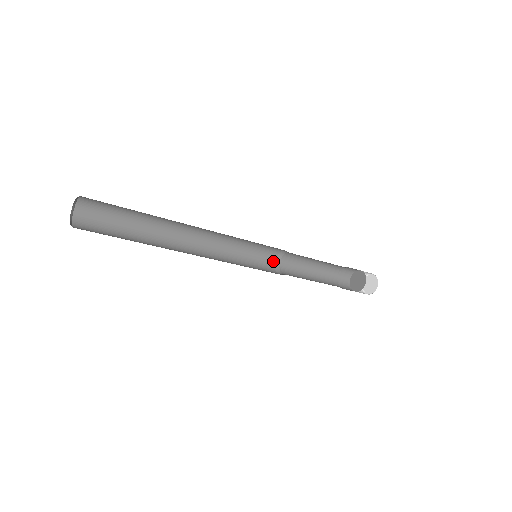
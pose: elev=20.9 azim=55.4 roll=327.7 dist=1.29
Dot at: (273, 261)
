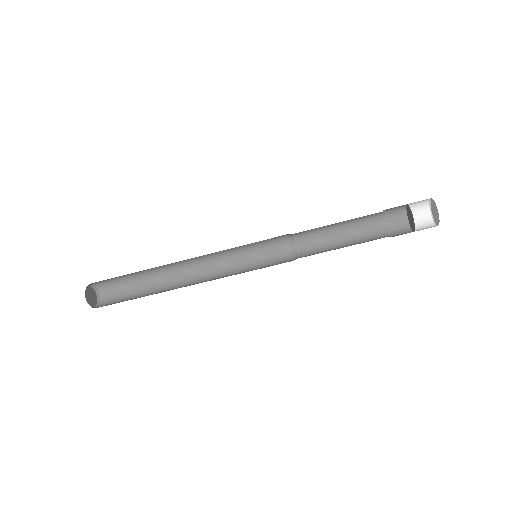
Dot at: (287, 245)
